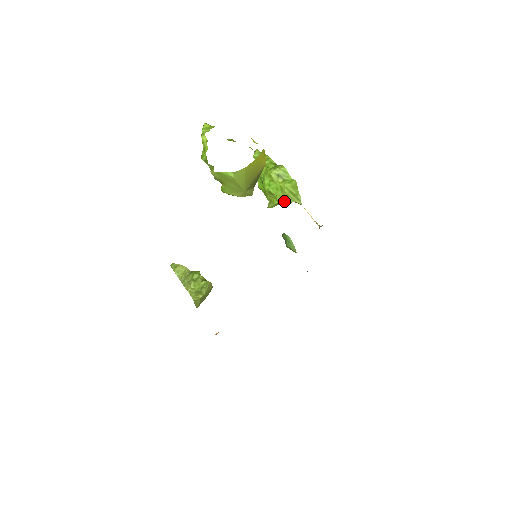
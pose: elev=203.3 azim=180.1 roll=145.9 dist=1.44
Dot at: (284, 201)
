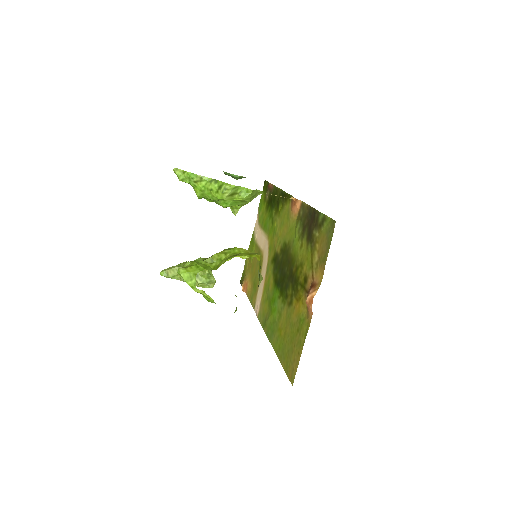
Dot at: (247, 203)
